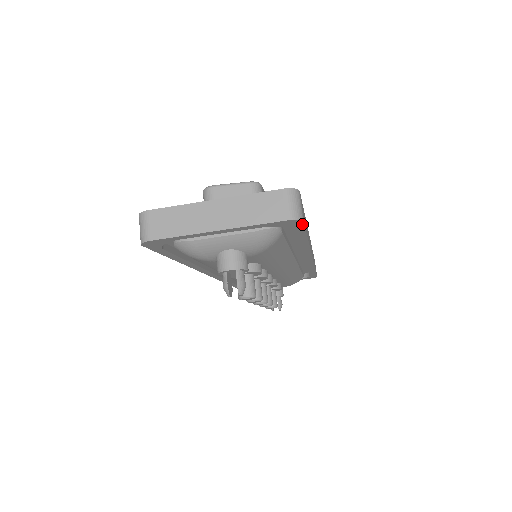
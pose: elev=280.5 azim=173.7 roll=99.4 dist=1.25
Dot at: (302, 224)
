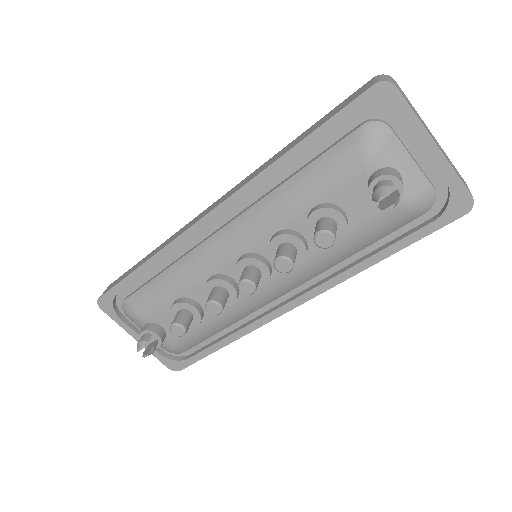
Dot at: (456, 218)
